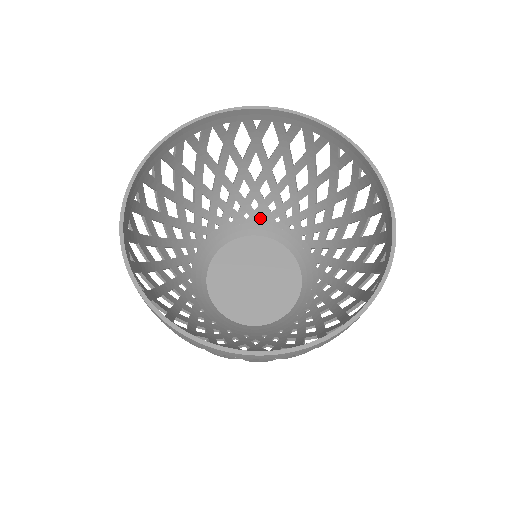
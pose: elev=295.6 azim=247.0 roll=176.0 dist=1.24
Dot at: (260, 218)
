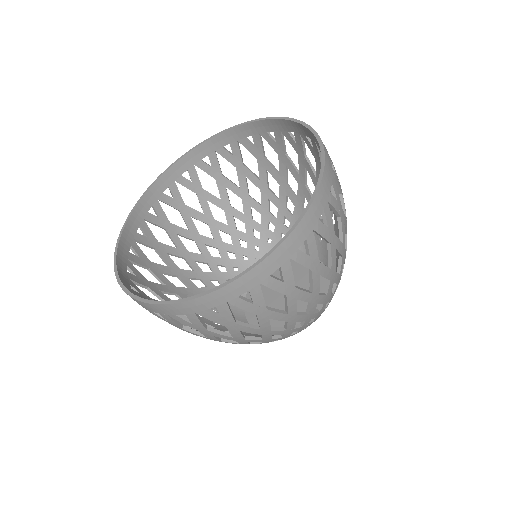
Dot at: (257, 251)
